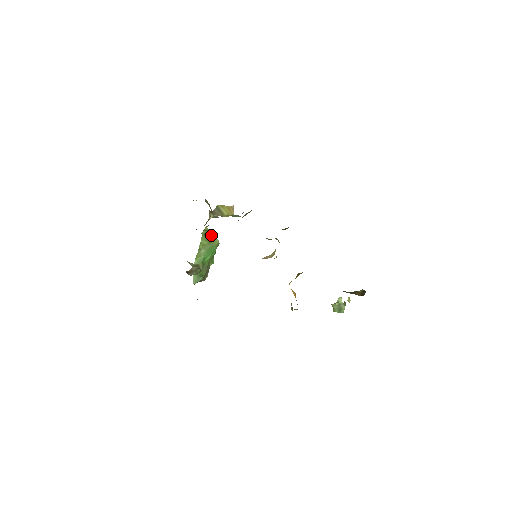
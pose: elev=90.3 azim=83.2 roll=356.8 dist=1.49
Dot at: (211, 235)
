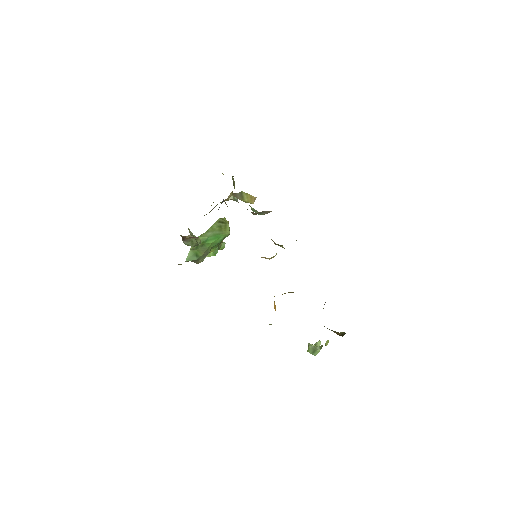
Dot at: (225, 225)
